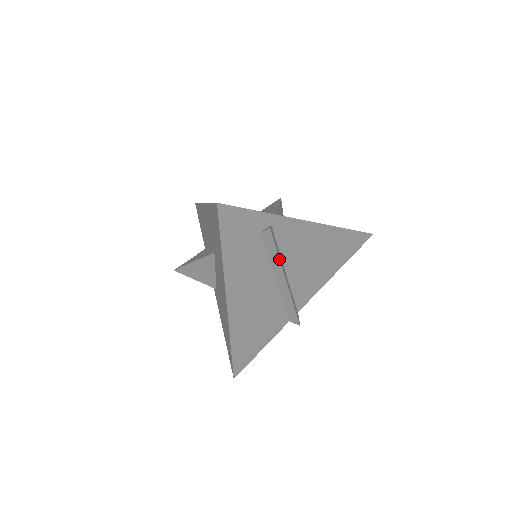
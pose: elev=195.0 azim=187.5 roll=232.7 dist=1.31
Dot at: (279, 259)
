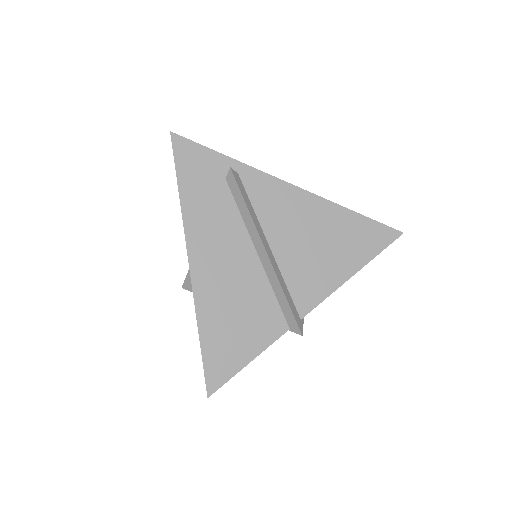
Dot at: (249, 212)
